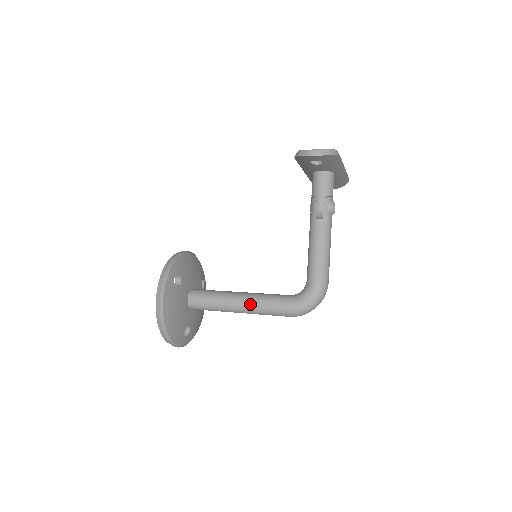
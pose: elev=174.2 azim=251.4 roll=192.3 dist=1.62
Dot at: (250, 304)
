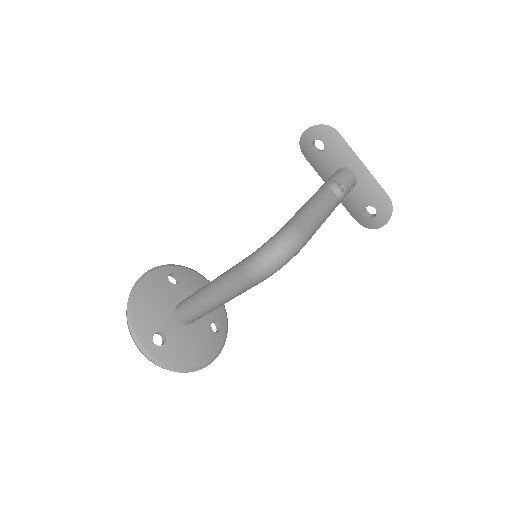
Dot at: (217, 277)
